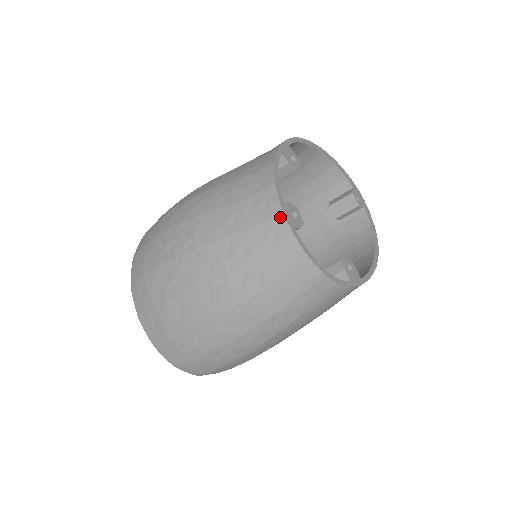
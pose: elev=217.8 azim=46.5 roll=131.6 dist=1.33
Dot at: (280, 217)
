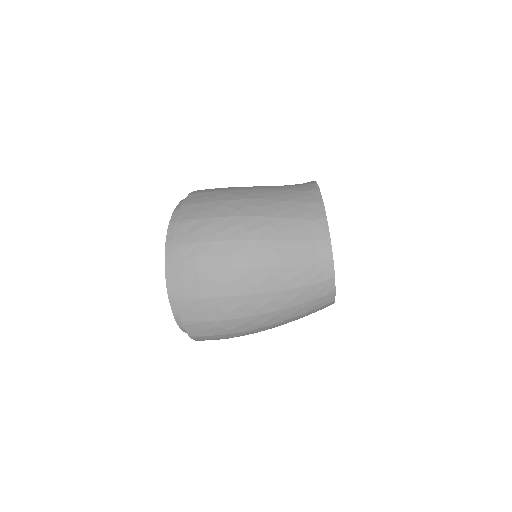
Dot at: (331, 264)
